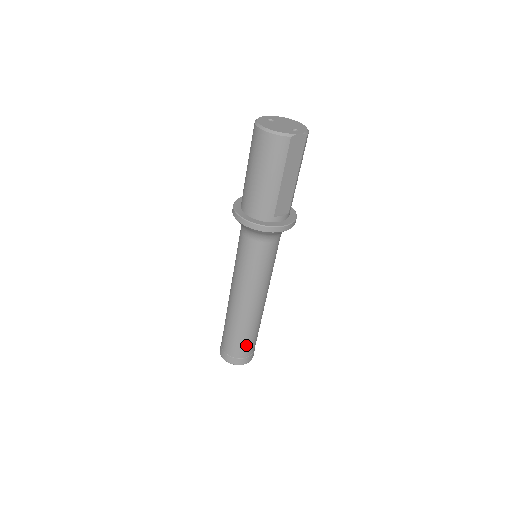
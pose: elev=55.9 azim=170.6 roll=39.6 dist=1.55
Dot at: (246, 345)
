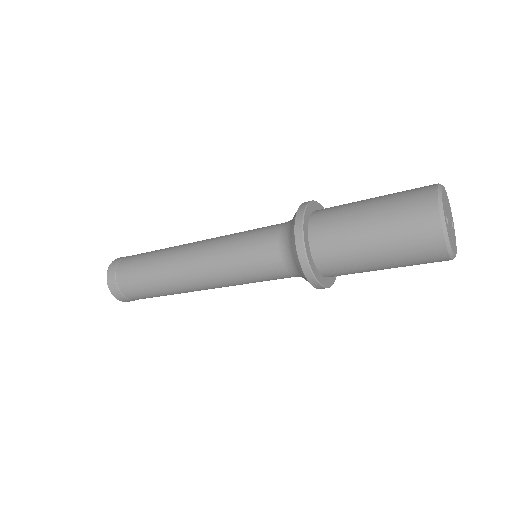
Dot at: occluded
